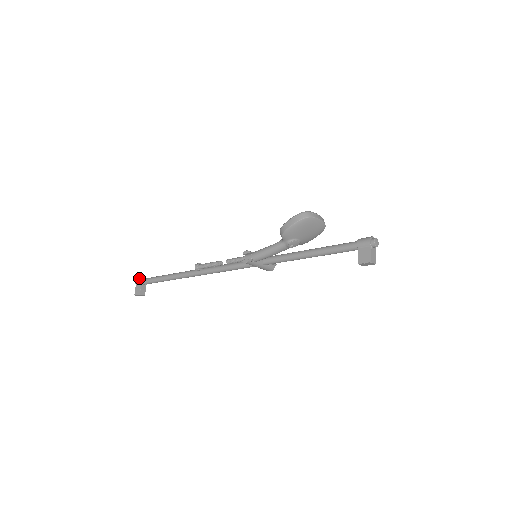
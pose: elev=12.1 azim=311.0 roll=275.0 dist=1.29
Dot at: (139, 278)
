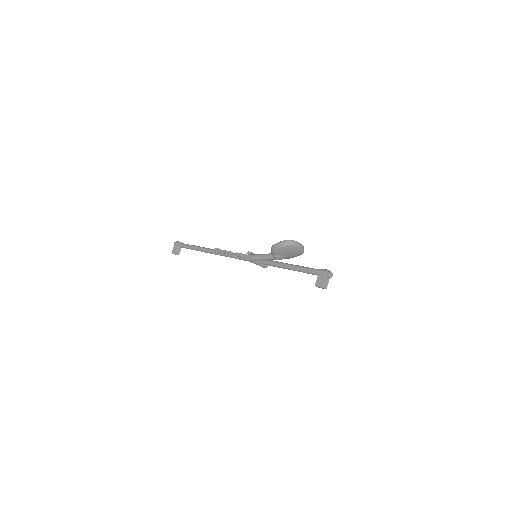
Dot at: (177, 241)
